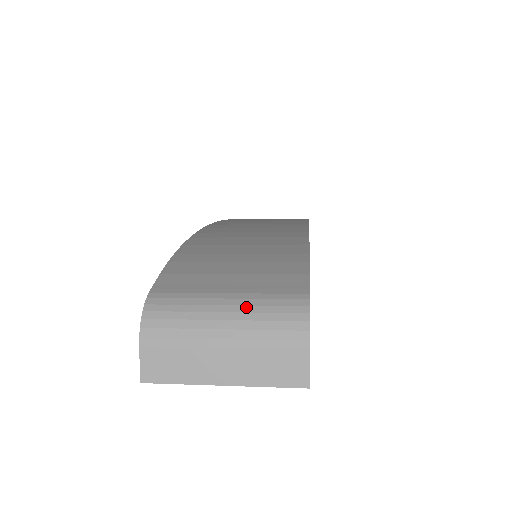
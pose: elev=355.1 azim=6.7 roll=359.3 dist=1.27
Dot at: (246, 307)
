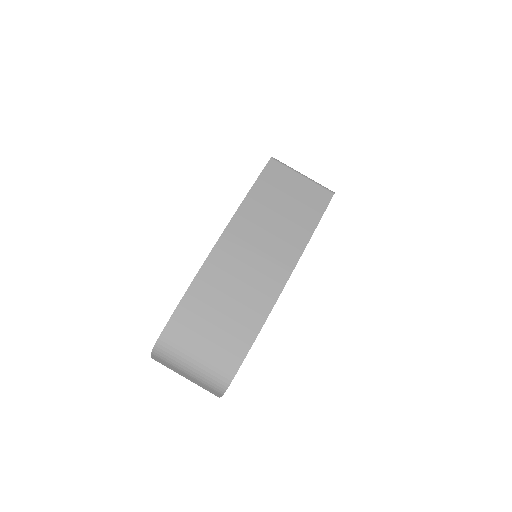
Dot at: (202, 370)
